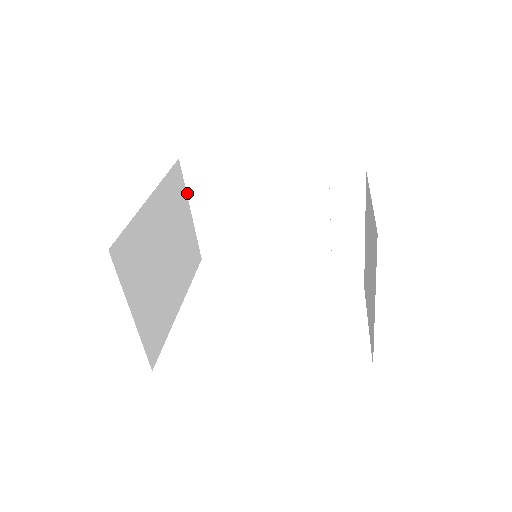
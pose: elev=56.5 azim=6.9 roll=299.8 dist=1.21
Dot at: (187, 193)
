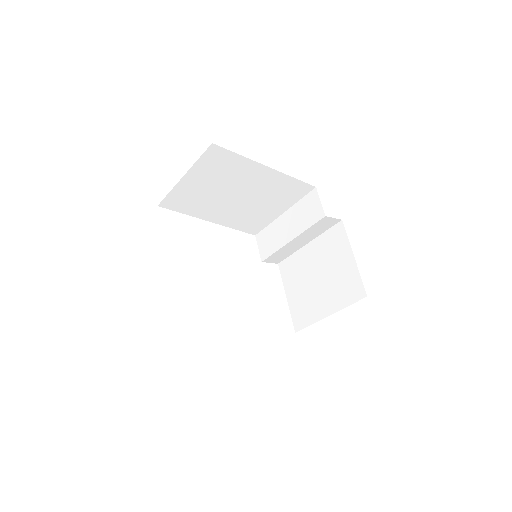
Dot at: (193, 165)
